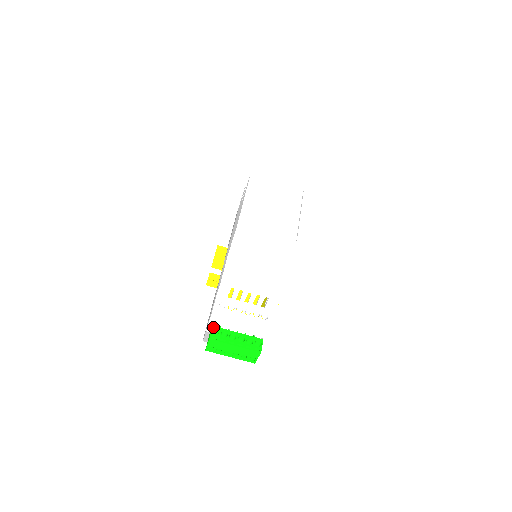
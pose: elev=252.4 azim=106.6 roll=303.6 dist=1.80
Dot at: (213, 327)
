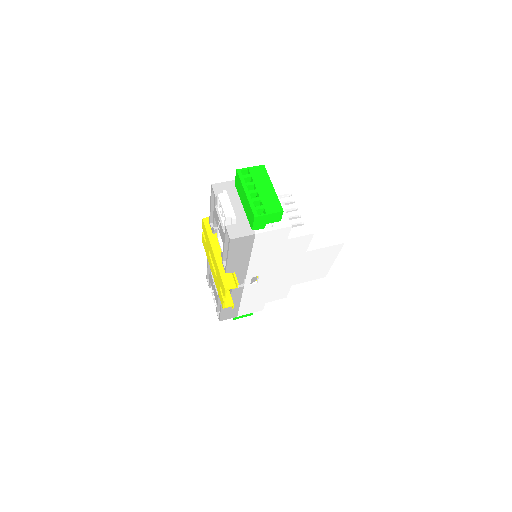
Dot at: occluded
